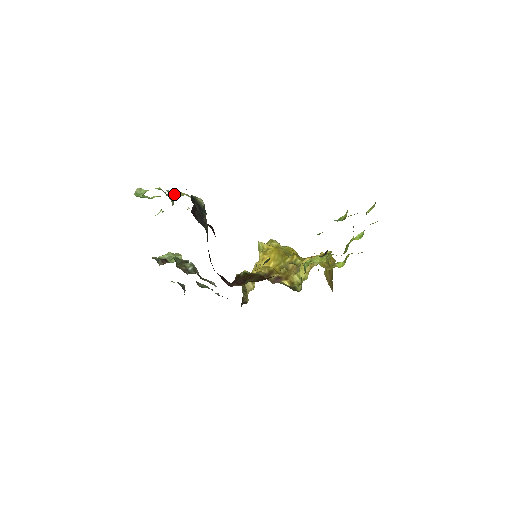
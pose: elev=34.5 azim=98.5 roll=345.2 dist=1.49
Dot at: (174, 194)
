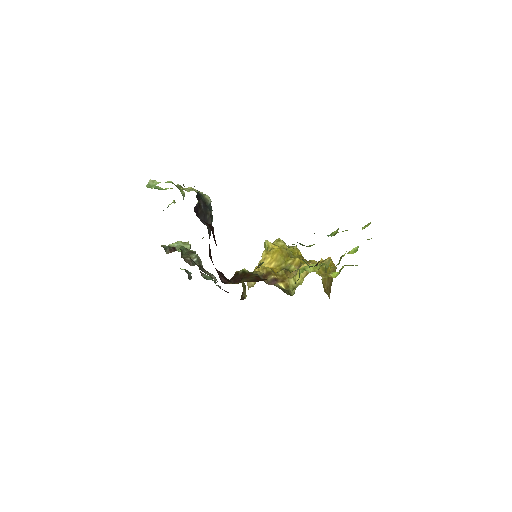
Dot at: (184, 189)
